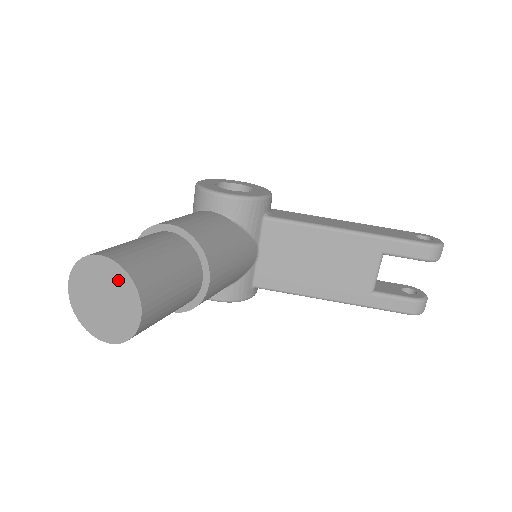
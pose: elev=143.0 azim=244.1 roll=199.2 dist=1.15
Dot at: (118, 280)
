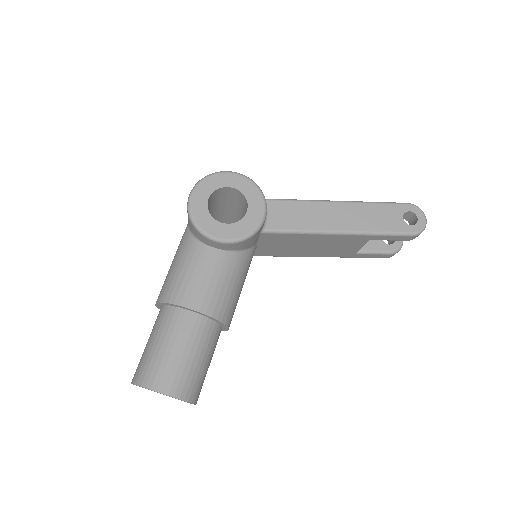
Dot at: occluded
